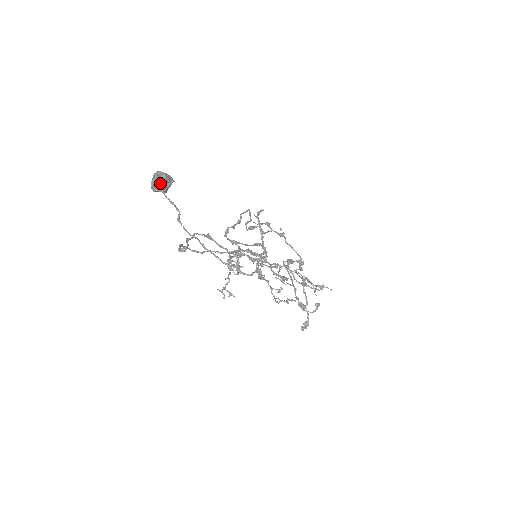
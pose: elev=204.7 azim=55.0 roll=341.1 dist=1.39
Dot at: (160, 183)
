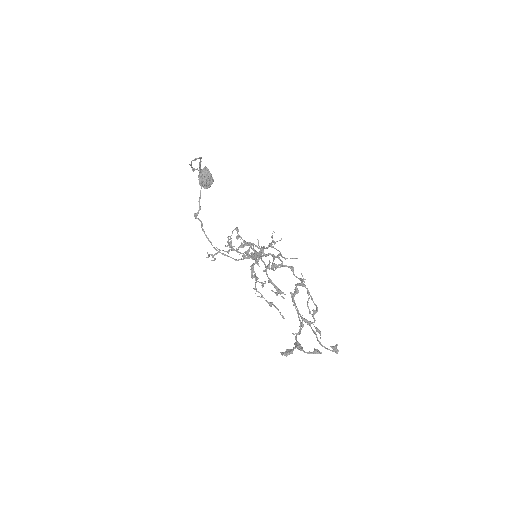
Dot at: (201, 170)
